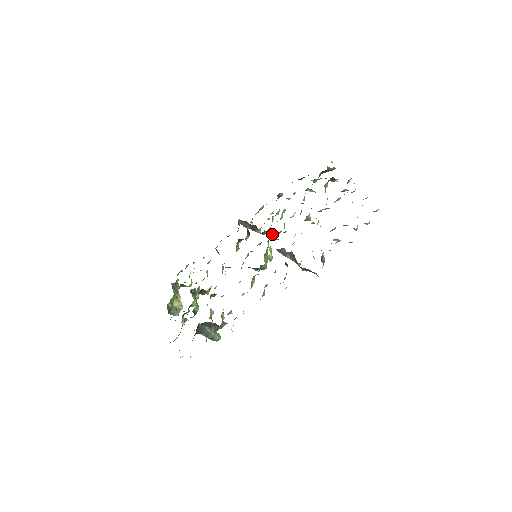
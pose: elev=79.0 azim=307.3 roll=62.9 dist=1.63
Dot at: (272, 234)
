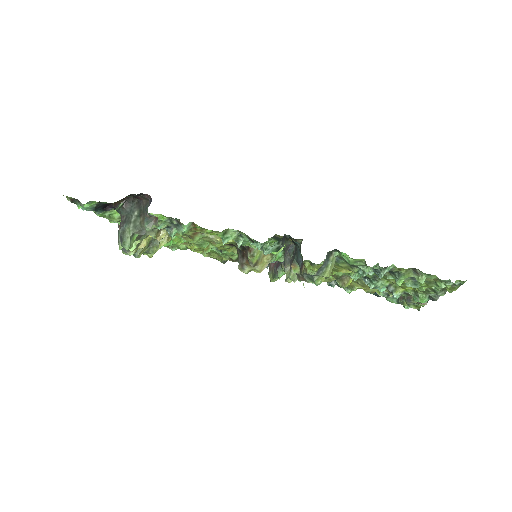
Dot at: occluded
